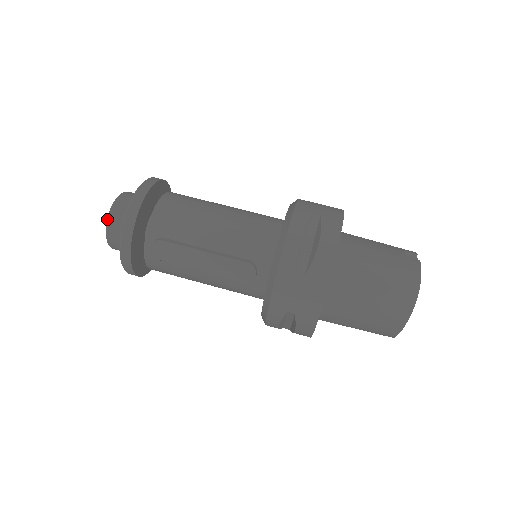
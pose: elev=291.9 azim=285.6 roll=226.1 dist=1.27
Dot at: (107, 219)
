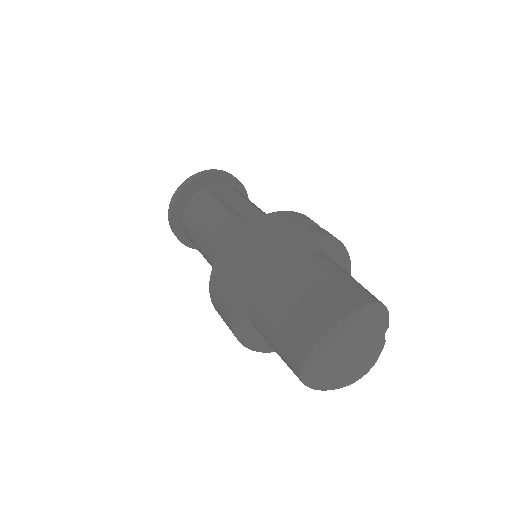
Dot at: occluded
